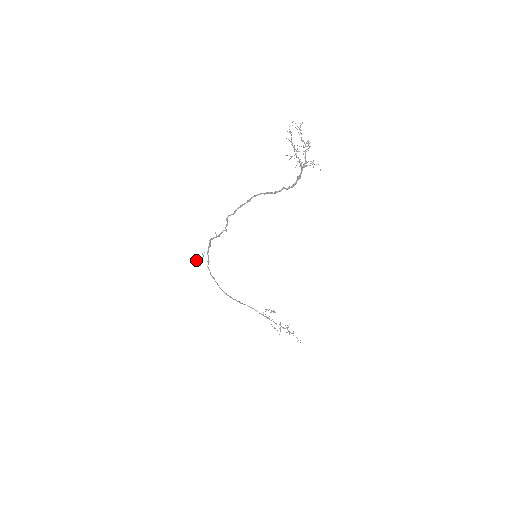
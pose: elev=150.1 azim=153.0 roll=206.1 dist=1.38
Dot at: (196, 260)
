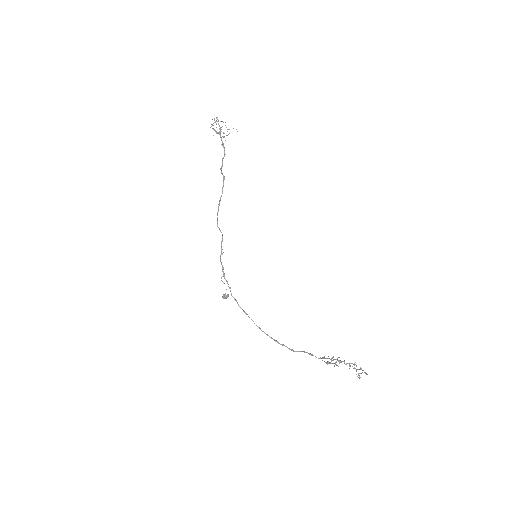
Dot at: (224, 295)
